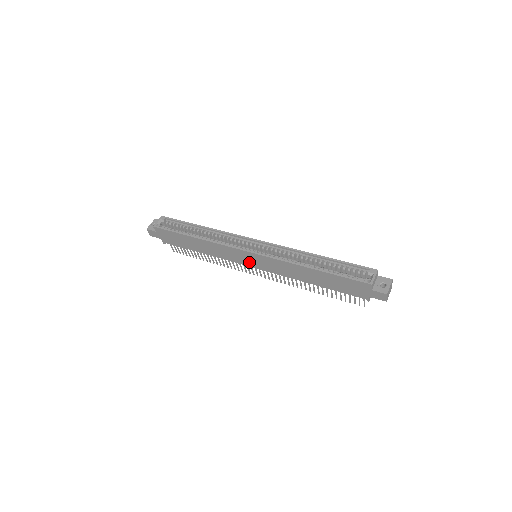
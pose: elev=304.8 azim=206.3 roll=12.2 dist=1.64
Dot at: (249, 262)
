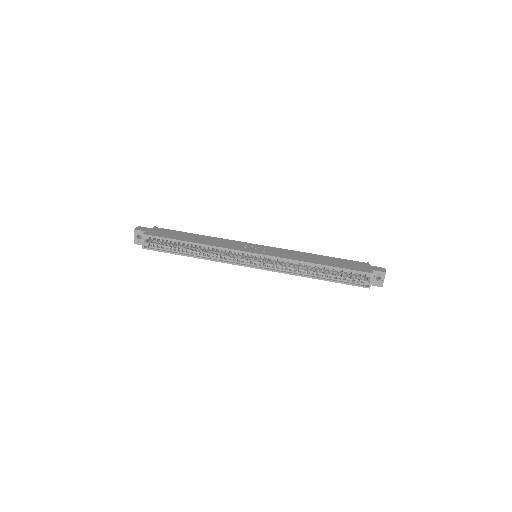
Dot at: occluded
